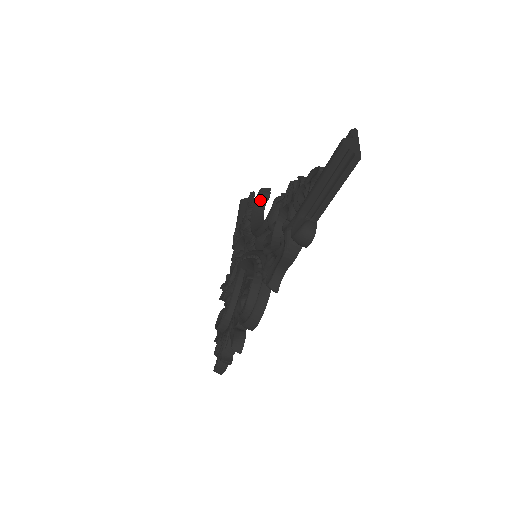
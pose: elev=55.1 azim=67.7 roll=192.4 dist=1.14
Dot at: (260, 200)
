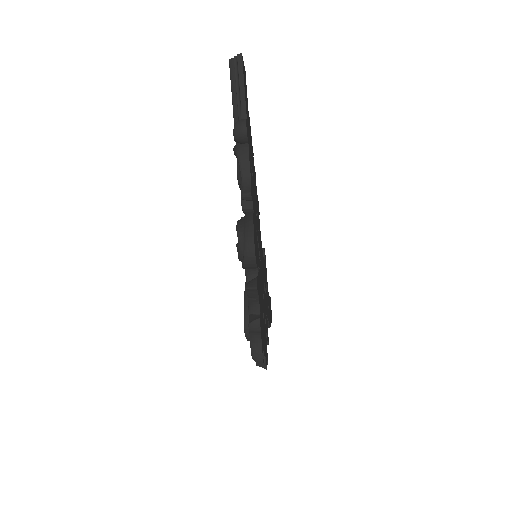
Dot at: occluded
